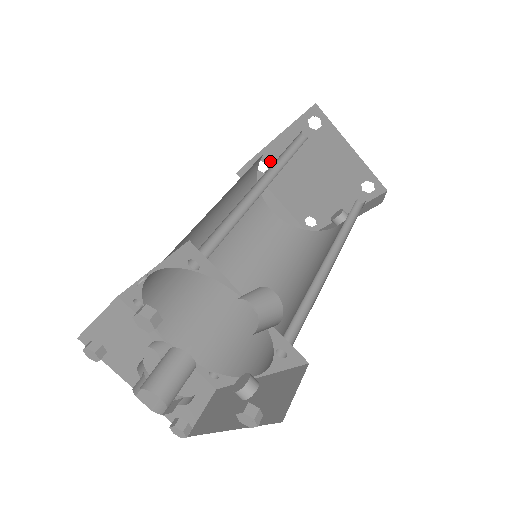
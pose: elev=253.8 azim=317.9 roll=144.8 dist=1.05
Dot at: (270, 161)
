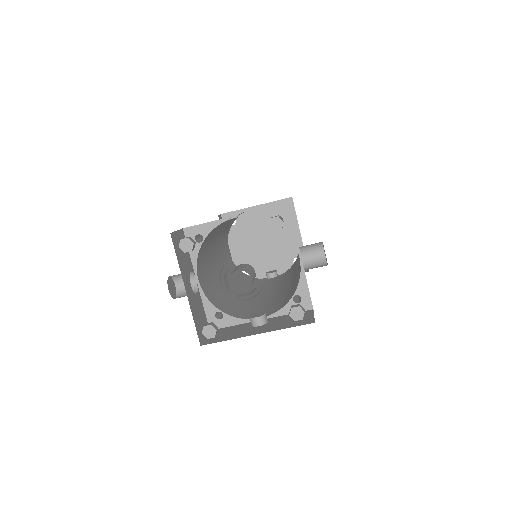
Dot at: (240, 219)
